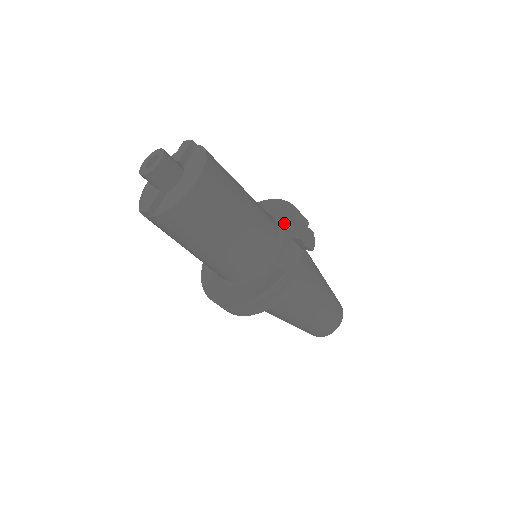
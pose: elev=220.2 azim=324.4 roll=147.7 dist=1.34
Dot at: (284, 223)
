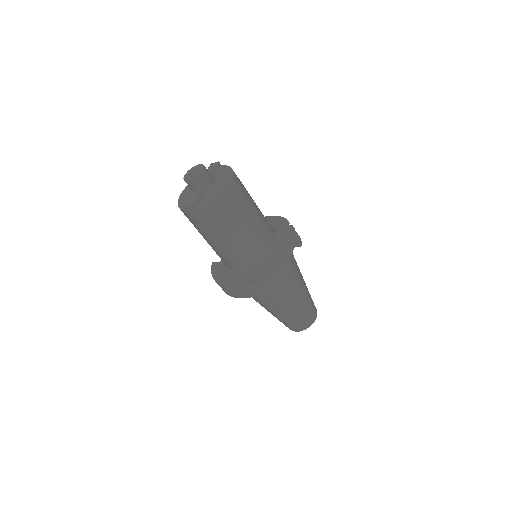
Dot at: (278, 229)
